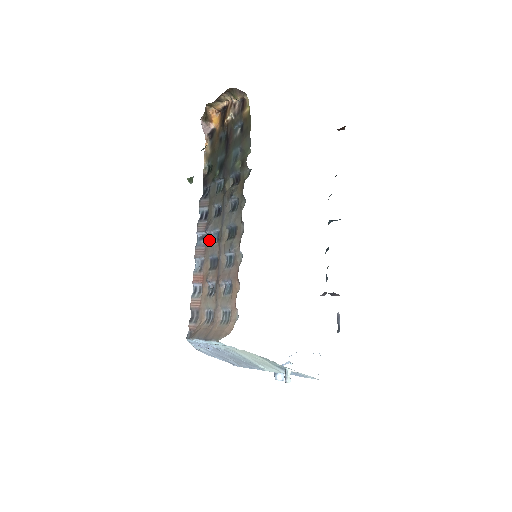
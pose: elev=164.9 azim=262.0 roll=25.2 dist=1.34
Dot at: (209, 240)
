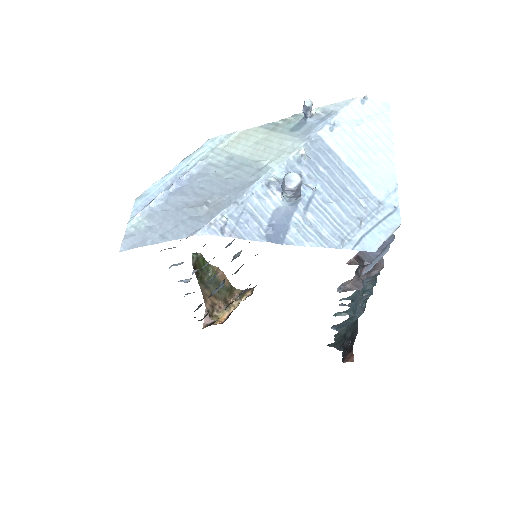
Dot at: occluded
